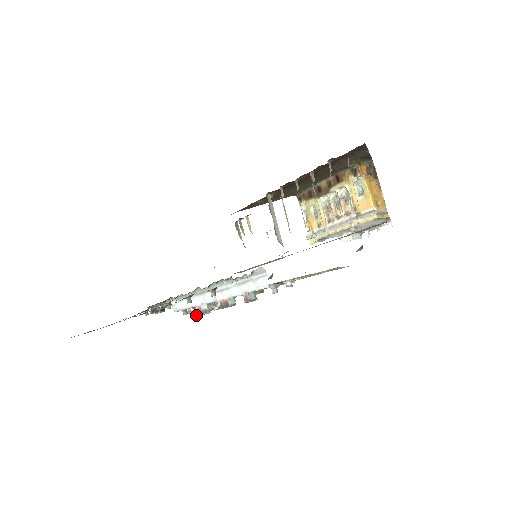
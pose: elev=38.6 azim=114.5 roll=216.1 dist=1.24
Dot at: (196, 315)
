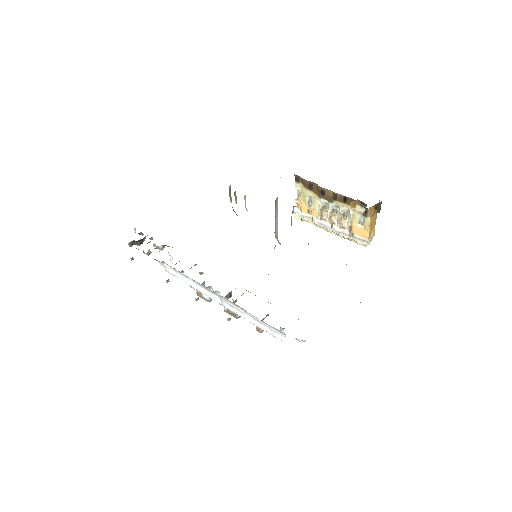
Dot at: occluded
